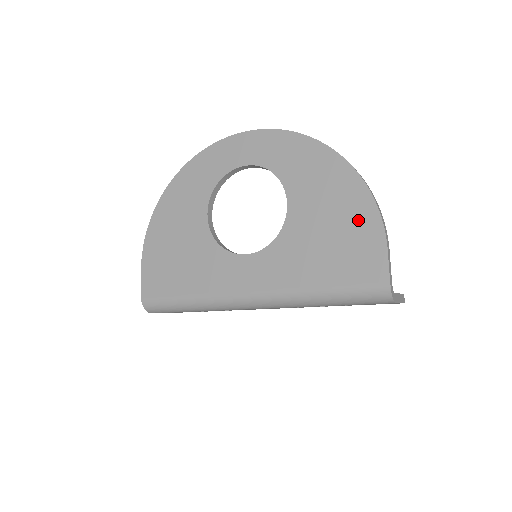
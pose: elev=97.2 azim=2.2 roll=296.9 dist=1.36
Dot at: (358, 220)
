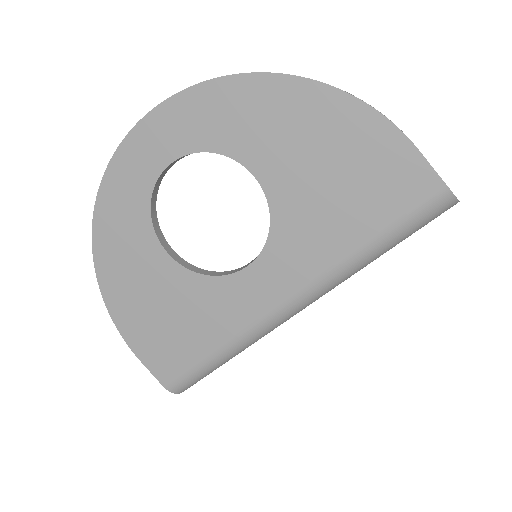
Dot at: (357, 138)
